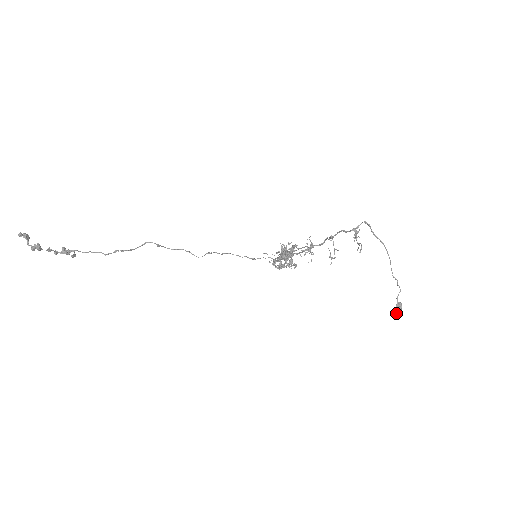
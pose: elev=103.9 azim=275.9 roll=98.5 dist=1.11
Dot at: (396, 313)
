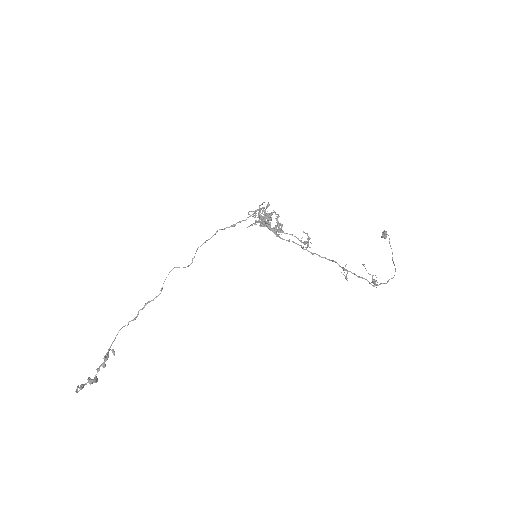
Dot at: (382, 237)
